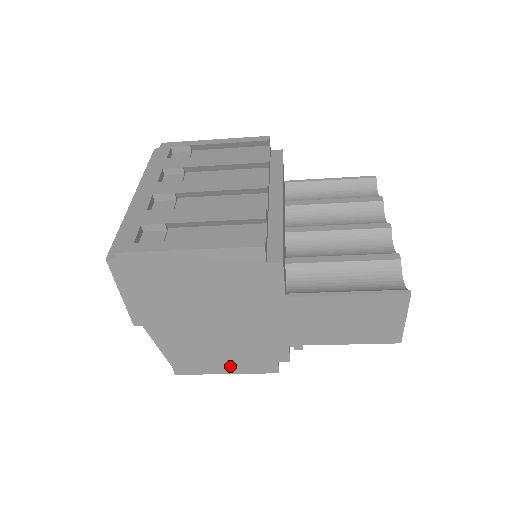
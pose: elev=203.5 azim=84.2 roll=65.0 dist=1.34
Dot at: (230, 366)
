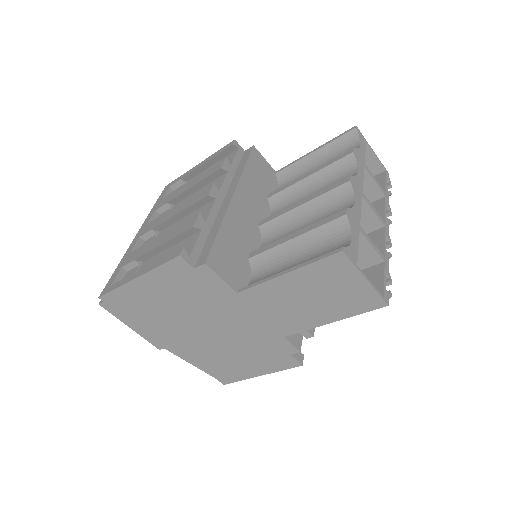
Dot at: (256, 368)
